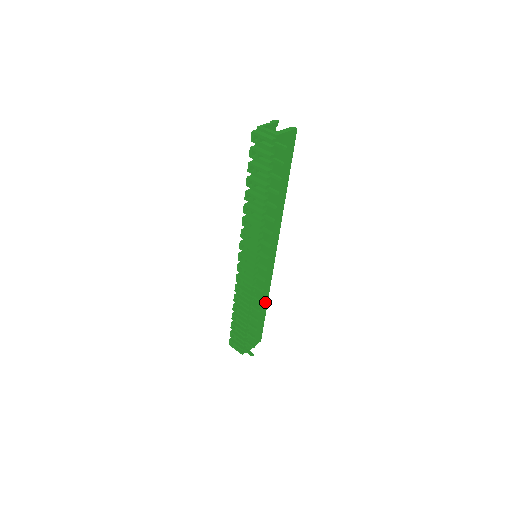
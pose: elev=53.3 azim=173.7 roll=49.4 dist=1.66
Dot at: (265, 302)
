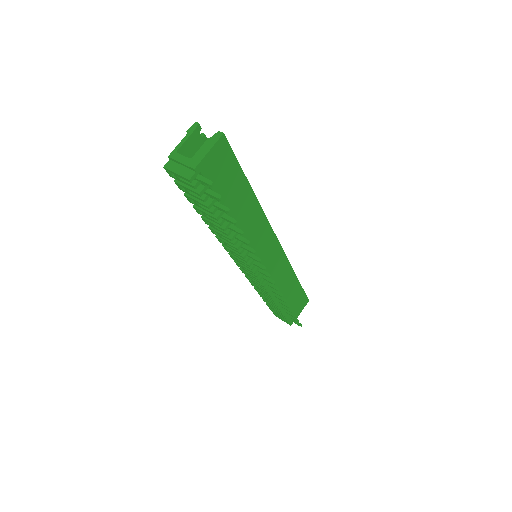
Dot at: (293, 279)
